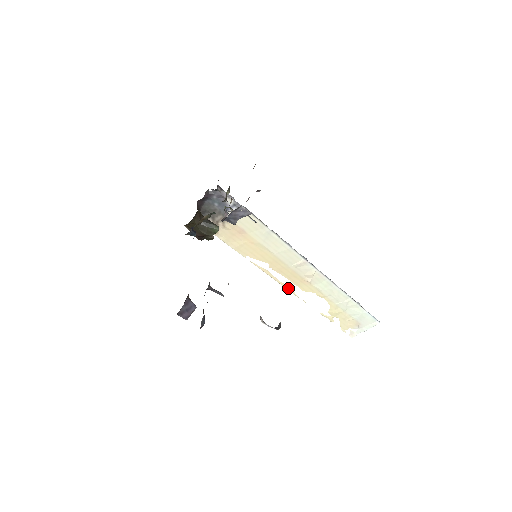
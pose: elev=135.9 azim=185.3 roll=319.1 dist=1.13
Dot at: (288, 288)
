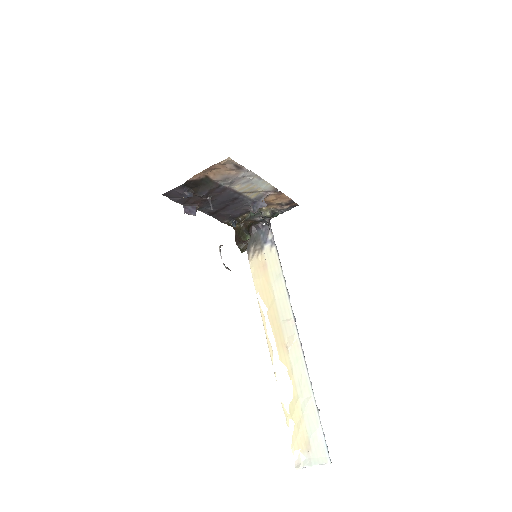
Dot at: (270, 347)
